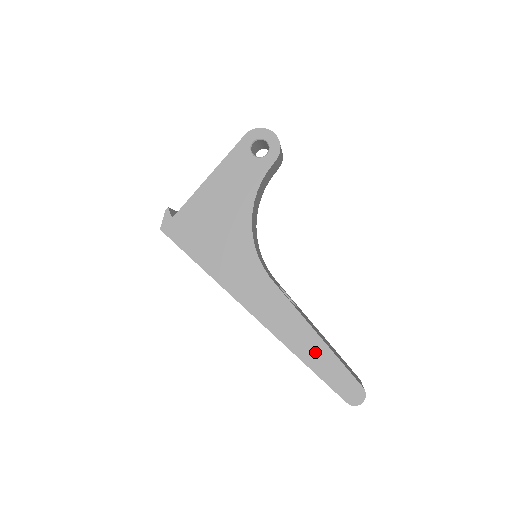
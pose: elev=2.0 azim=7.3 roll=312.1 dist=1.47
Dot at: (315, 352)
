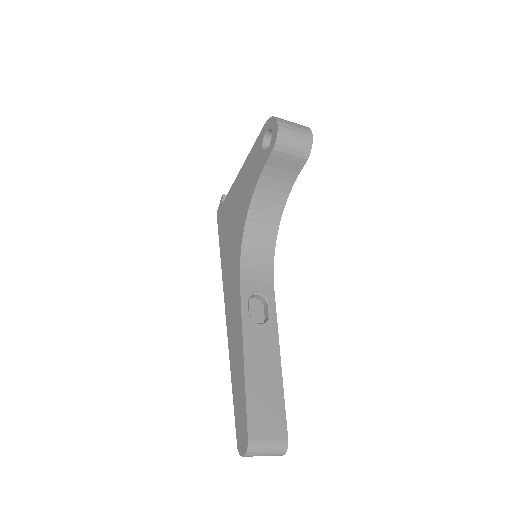
Dot at: (238, 374)
